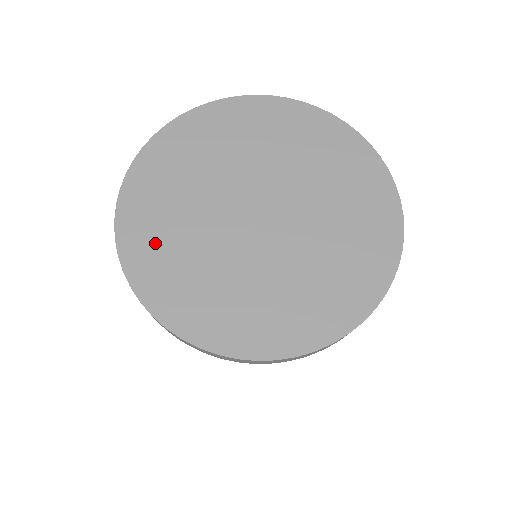
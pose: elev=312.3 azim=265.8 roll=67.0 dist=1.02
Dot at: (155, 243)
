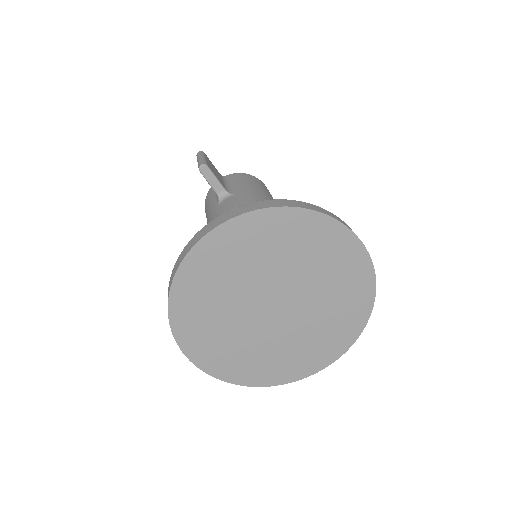
Dot at: (224, 357)
